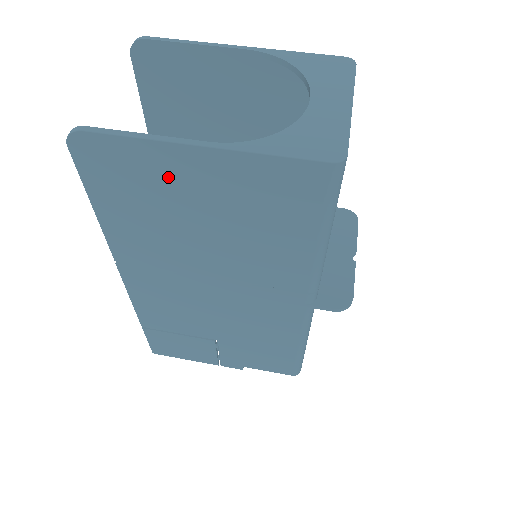
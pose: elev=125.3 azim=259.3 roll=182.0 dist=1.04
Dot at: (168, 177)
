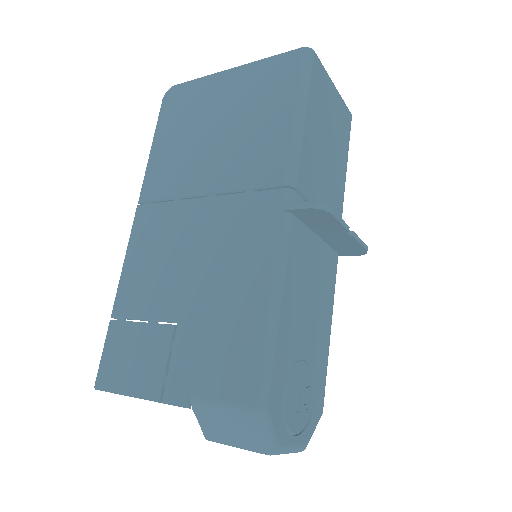
Dot at: (207, 98)
